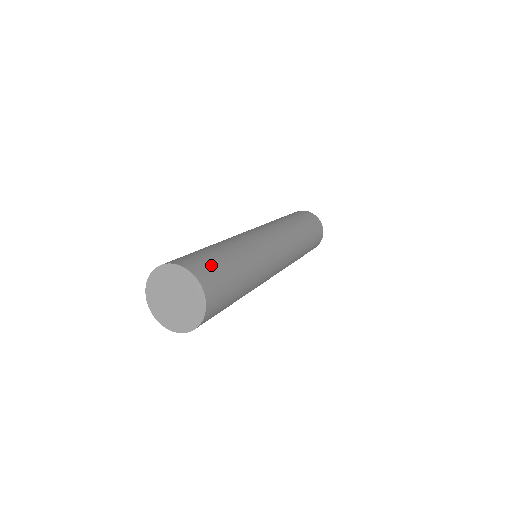
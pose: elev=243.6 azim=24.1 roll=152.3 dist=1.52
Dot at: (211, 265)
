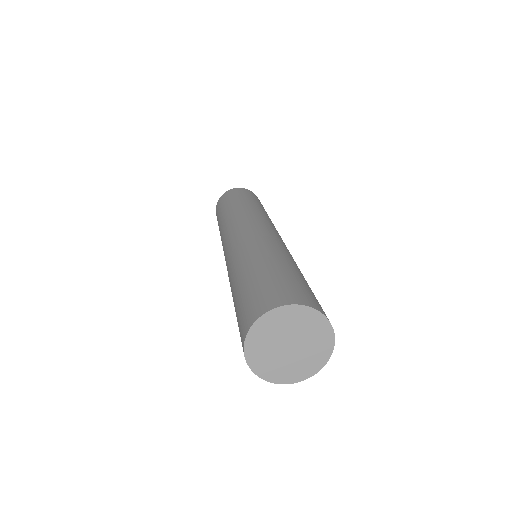
Dot at: occluded
